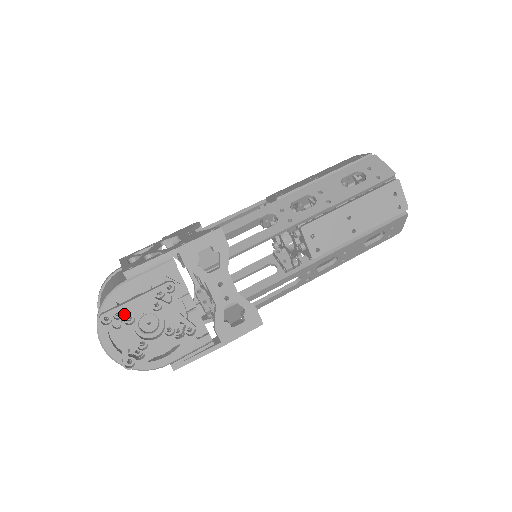
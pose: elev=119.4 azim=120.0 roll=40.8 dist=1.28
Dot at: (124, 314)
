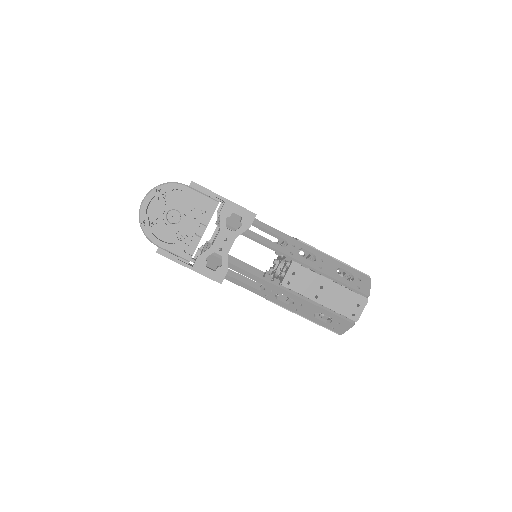
Dot at: (170, 198)
